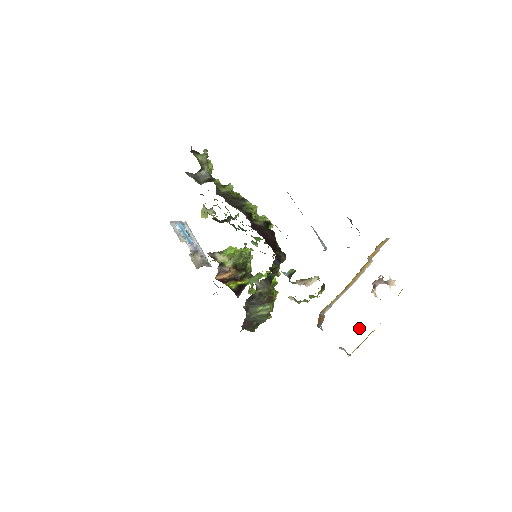
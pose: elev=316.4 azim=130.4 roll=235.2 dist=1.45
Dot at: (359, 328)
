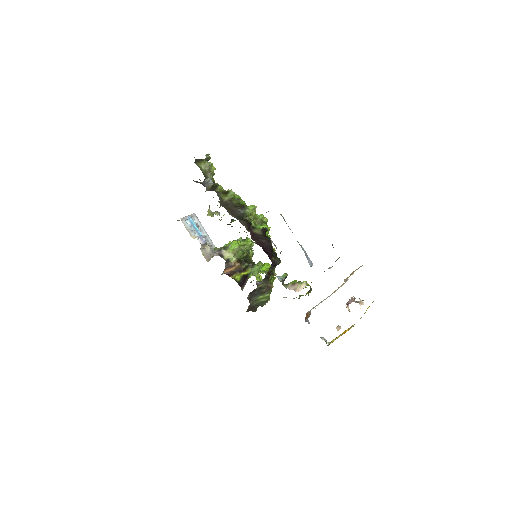
Dot at: (336, 328)
